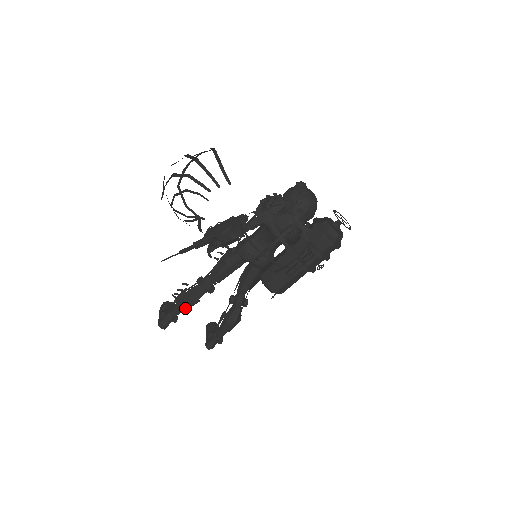
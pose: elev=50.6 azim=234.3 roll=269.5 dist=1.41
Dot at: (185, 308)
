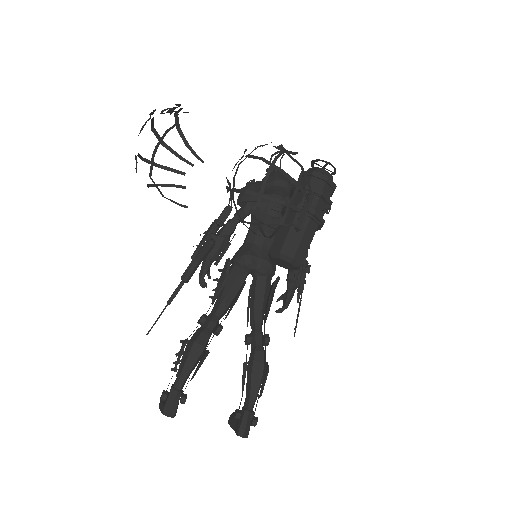
Dot at: (193, 363)
